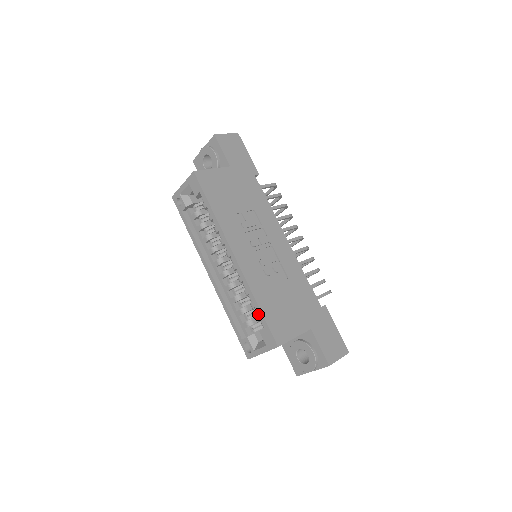
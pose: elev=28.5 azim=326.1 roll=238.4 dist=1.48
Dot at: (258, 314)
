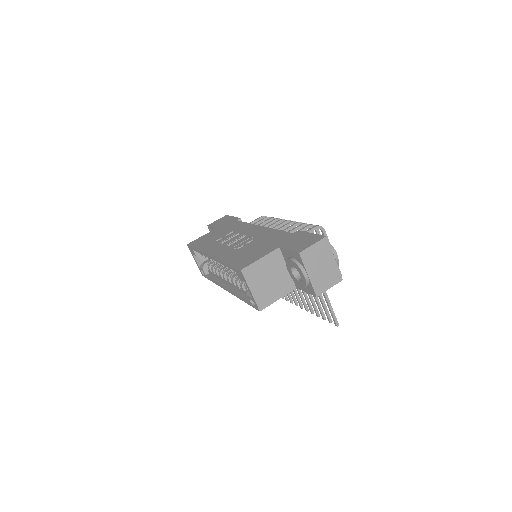
Dot at: (230, 268)
